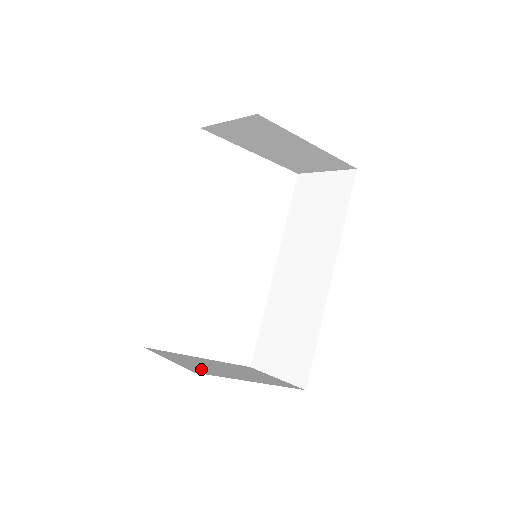
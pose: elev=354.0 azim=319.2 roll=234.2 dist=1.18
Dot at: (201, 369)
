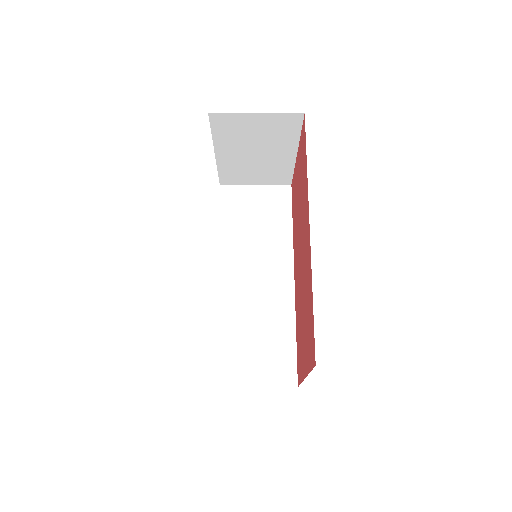
Dot at: occluded
